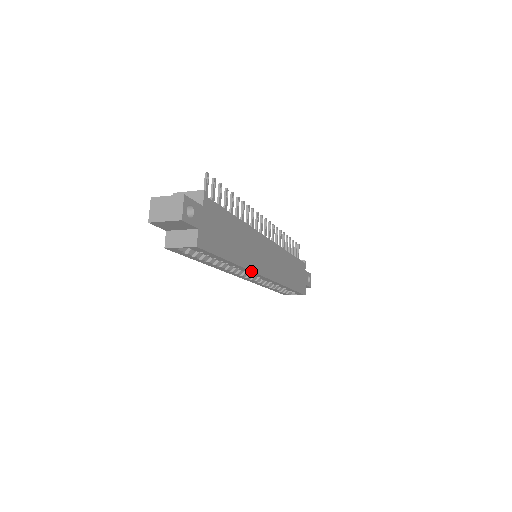
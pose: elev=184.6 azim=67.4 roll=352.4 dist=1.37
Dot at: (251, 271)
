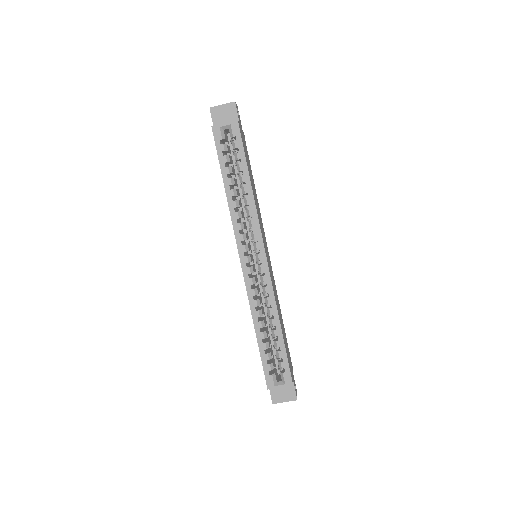
Dot at: (258, 219)
